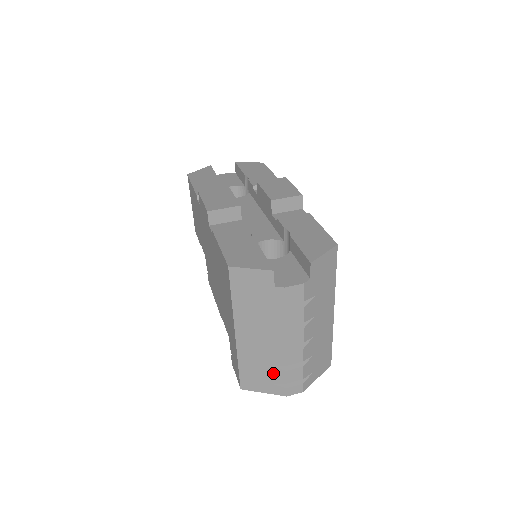
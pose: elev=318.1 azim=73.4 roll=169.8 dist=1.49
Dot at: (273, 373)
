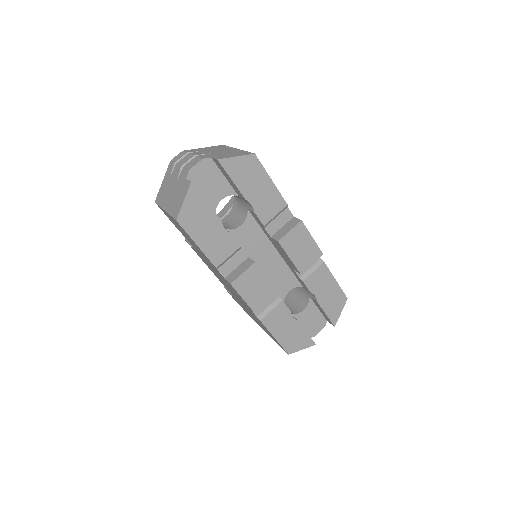
Dot at: occluded
